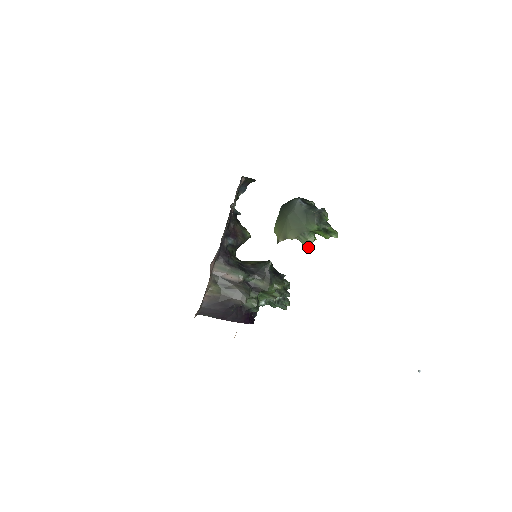
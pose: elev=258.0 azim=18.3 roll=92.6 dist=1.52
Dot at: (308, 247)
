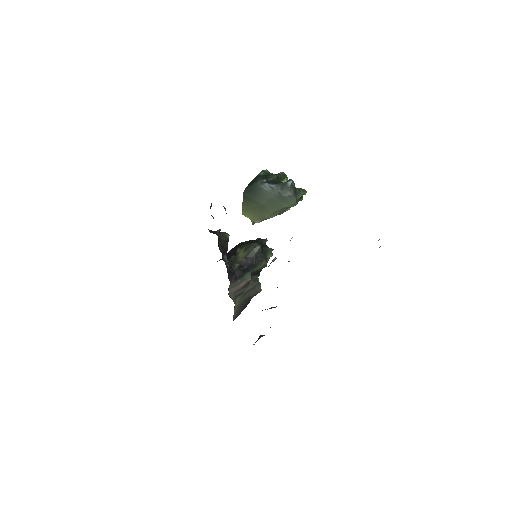
Dot at: occluded
